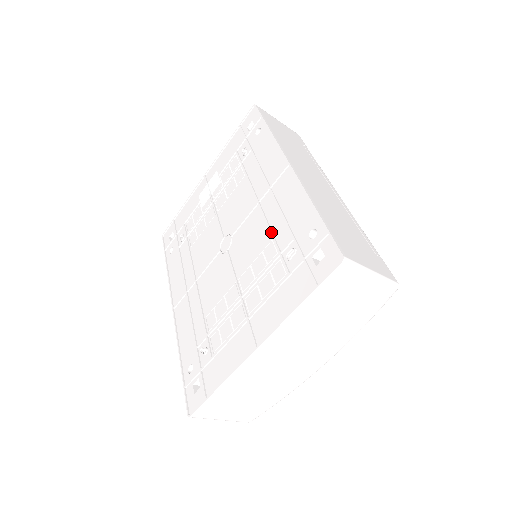
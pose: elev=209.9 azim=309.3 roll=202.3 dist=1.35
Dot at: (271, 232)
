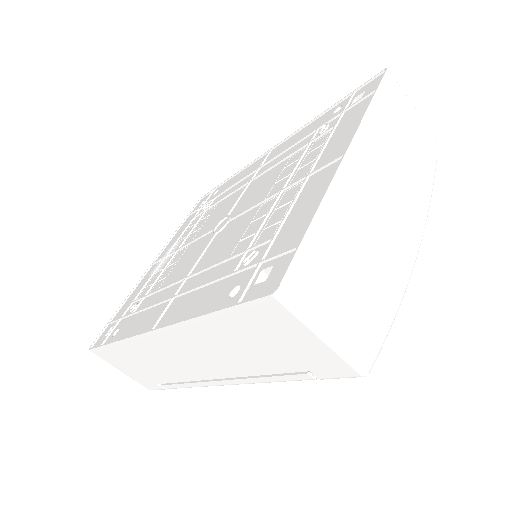
Dot at: (285, 157)
